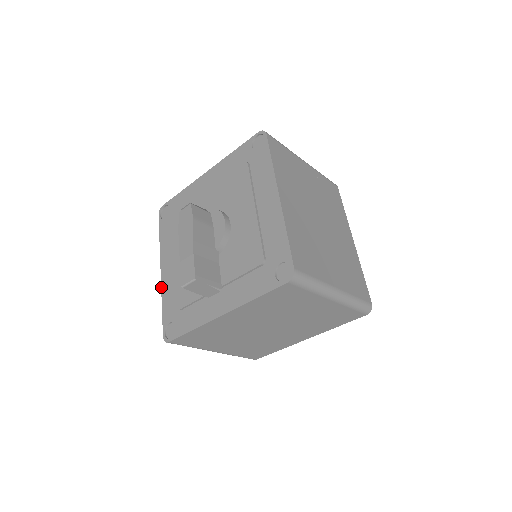
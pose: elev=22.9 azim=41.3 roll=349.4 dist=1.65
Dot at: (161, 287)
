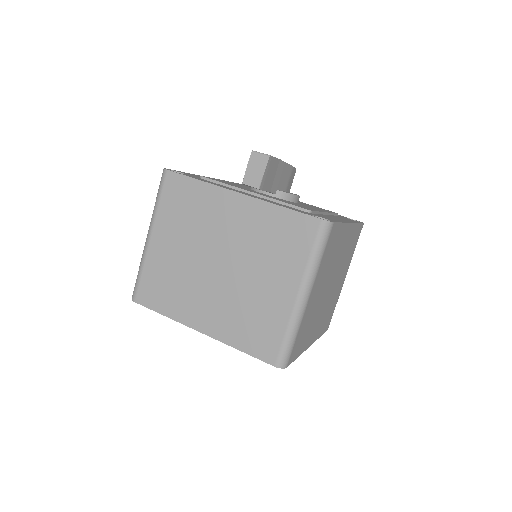
Dot at: occluded
